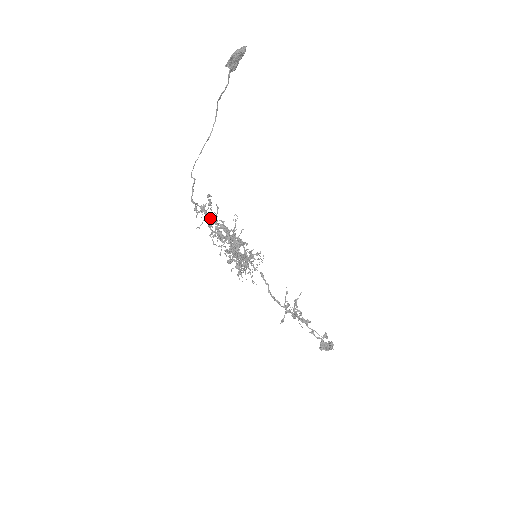
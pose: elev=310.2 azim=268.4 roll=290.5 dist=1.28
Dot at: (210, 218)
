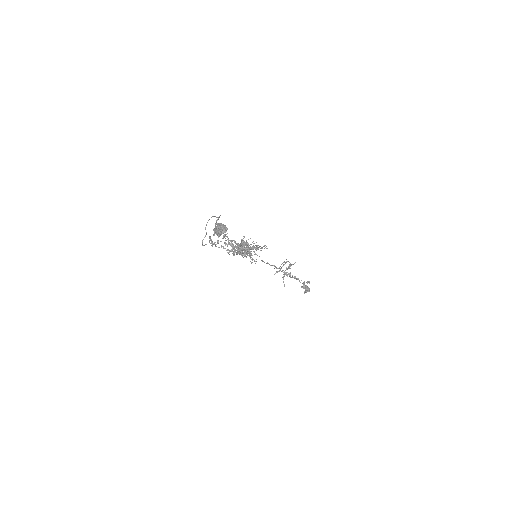
Dot at: (224, 235)
